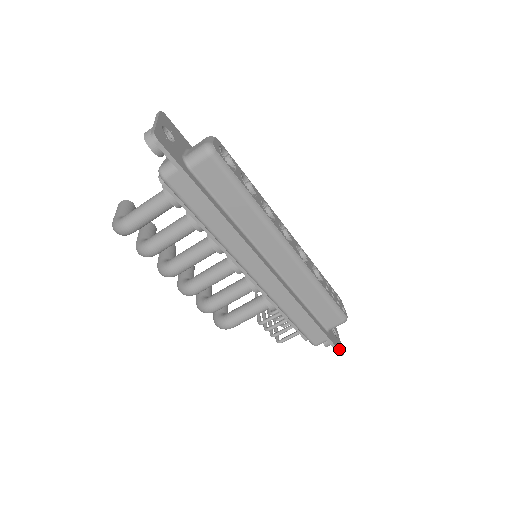
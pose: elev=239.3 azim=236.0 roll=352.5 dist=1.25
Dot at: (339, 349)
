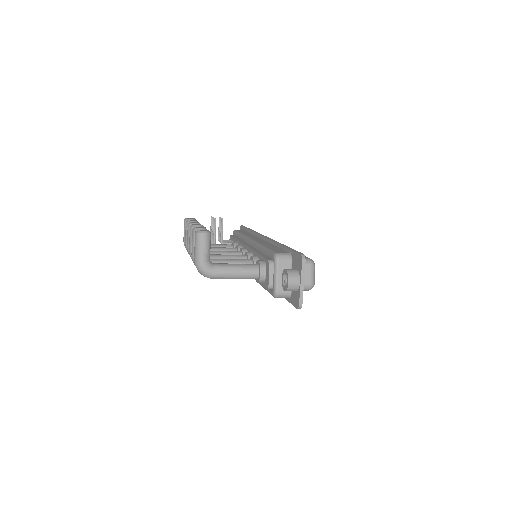
Dot at: occluded
